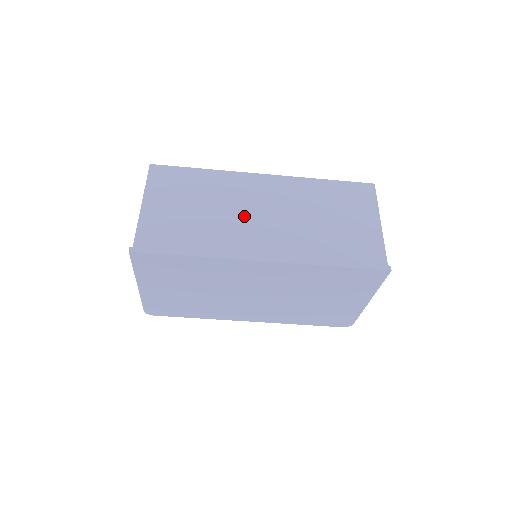
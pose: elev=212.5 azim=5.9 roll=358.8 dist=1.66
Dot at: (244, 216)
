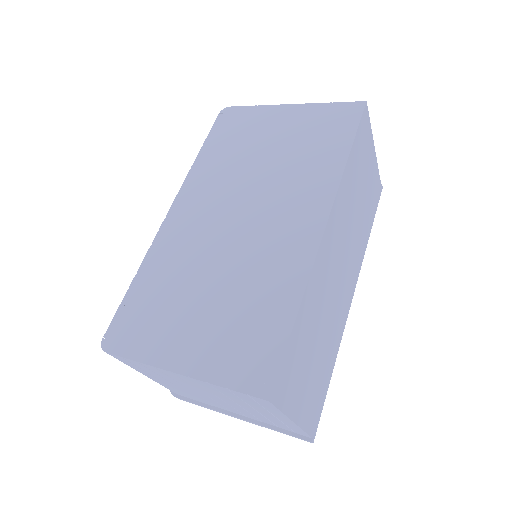
Dot at: (336, 291)
